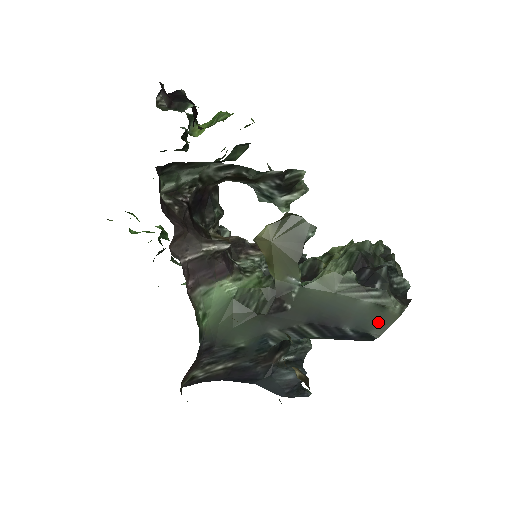
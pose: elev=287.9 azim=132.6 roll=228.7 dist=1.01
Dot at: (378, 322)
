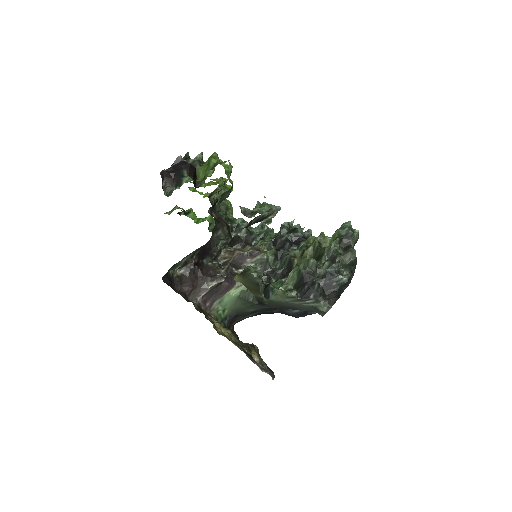
Dot at: (318, 311)
